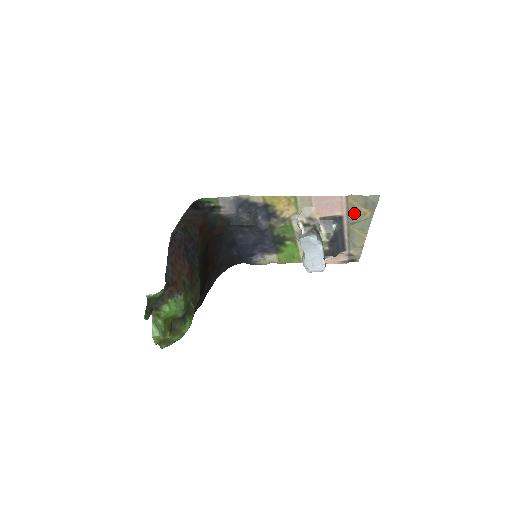
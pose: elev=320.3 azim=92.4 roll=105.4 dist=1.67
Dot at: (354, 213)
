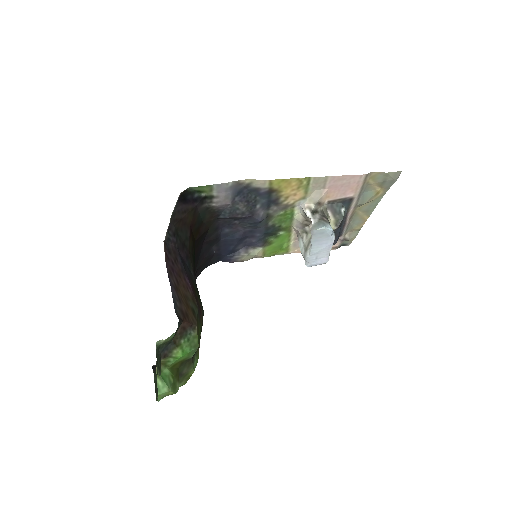
Dot at: (366, 193)
